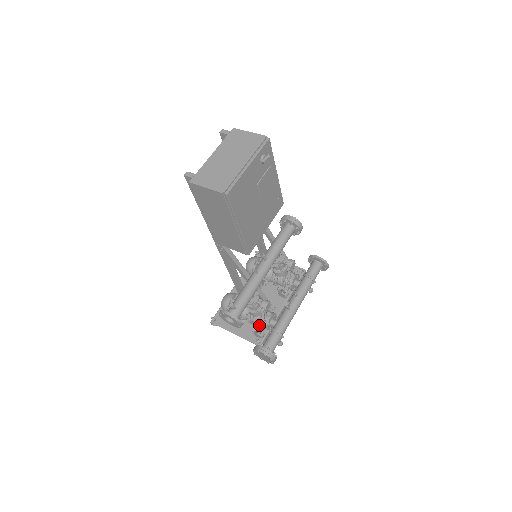
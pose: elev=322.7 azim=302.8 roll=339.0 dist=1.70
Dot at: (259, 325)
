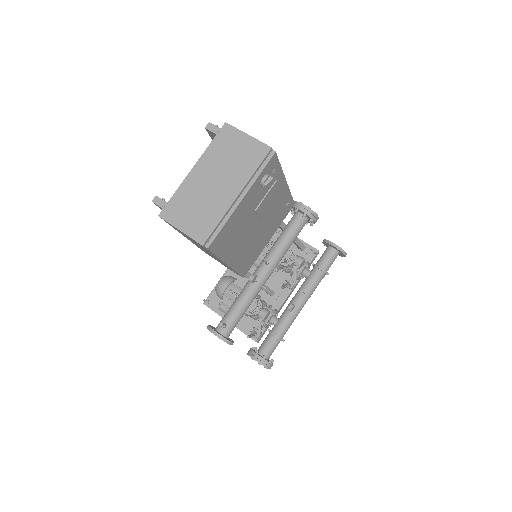
Dot at: occluded
